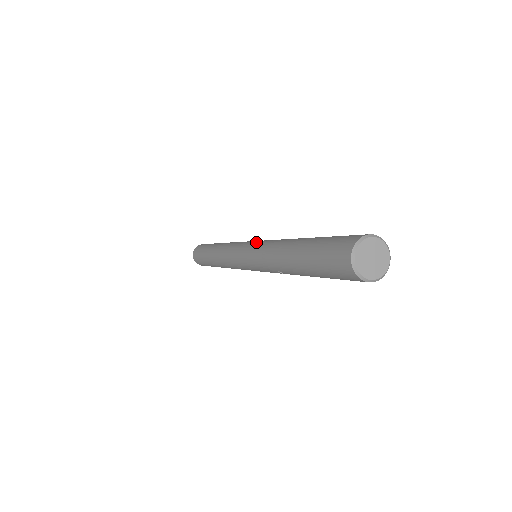
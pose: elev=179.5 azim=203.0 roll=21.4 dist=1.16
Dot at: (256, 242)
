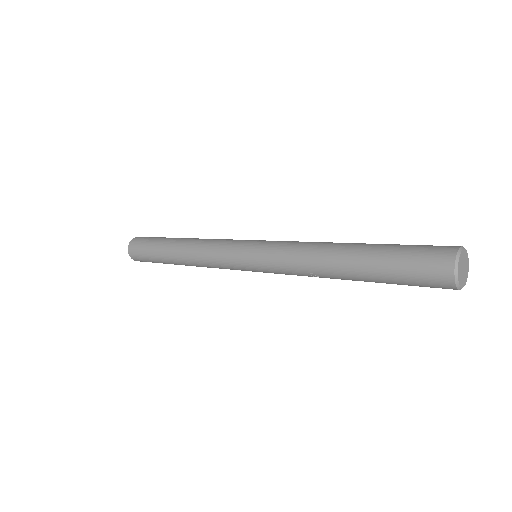
Dot at: (268, 241)
